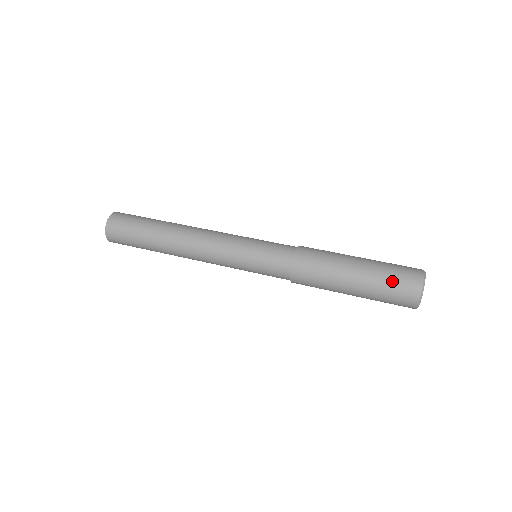
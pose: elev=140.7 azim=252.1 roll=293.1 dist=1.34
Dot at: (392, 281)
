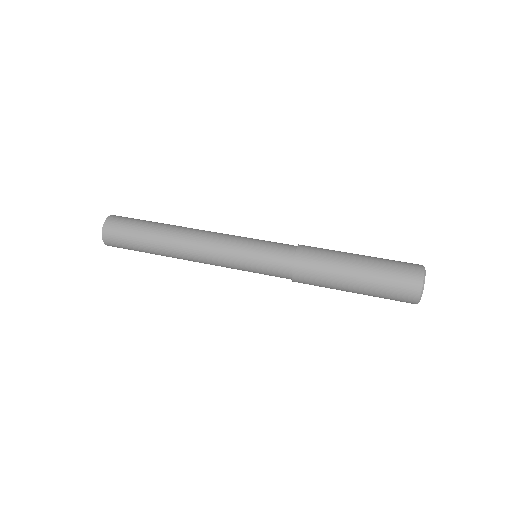
Dot at: (391, 286)
